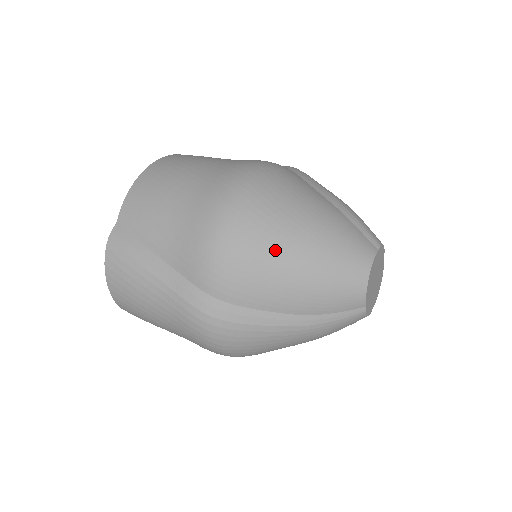
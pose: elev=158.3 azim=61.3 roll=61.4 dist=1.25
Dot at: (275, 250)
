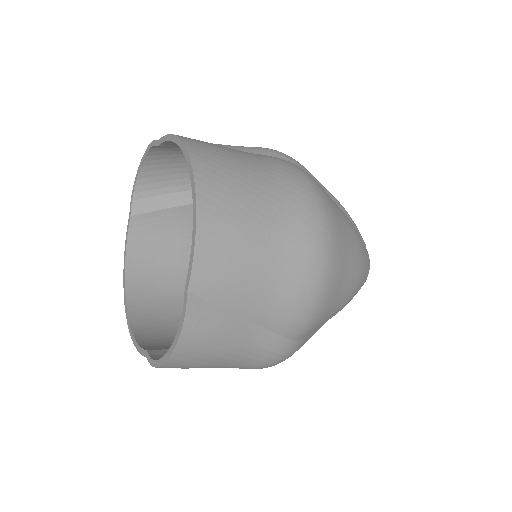
Dot at: (345, 286)
